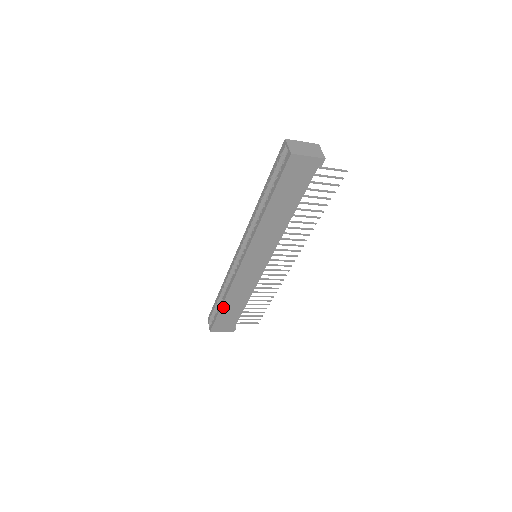
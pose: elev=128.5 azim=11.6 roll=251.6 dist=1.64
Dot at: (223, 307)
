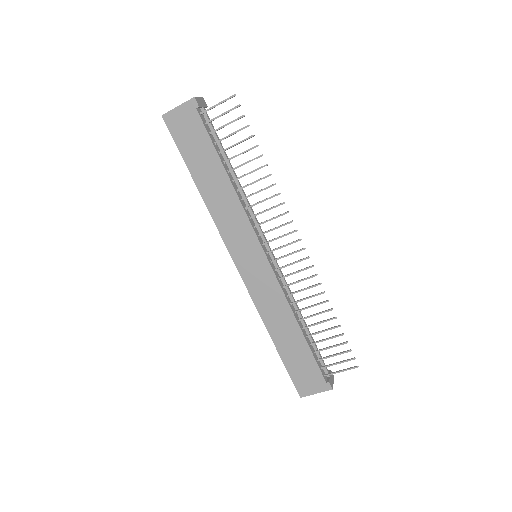
Dot at: (278, 347)
